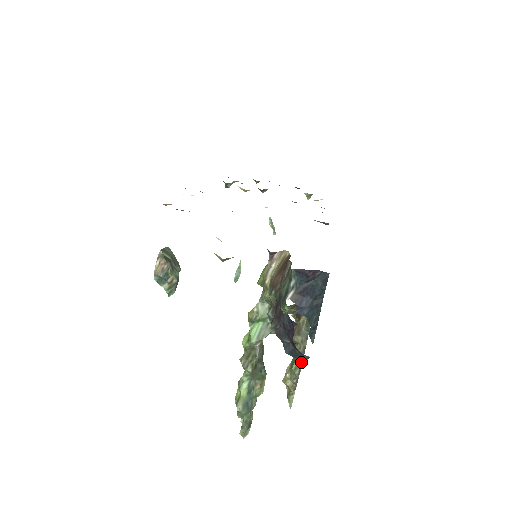
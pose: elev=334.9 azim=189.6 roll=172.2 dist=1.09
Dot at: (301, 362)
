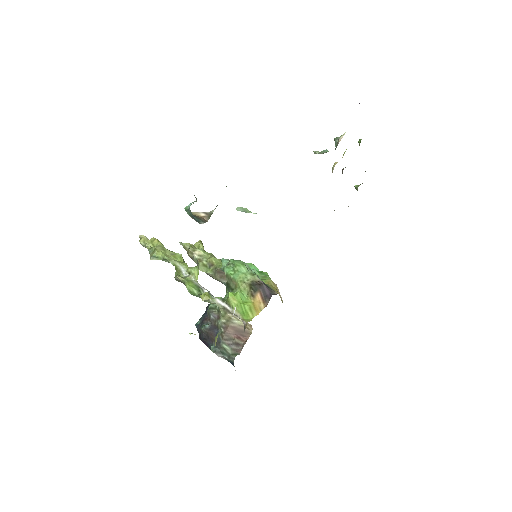
Dot at: (206, 273)
